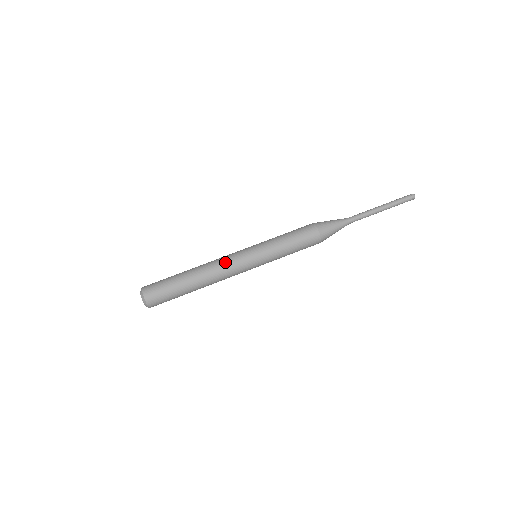
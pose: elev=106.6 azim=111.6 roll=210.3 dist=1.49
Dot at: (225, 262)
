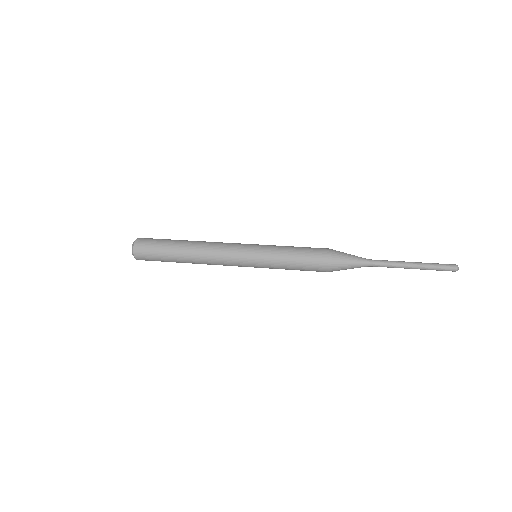
Dot at: (221, 247)
